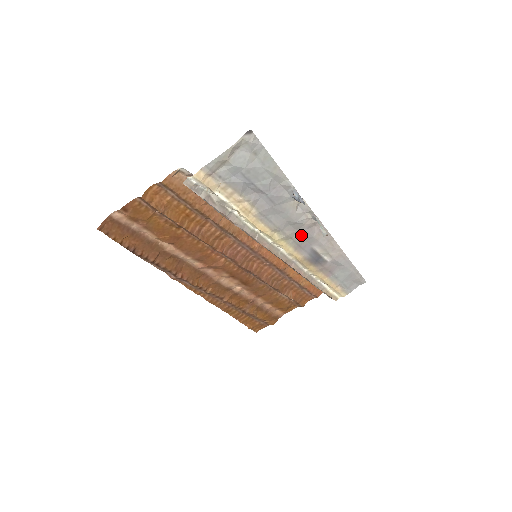
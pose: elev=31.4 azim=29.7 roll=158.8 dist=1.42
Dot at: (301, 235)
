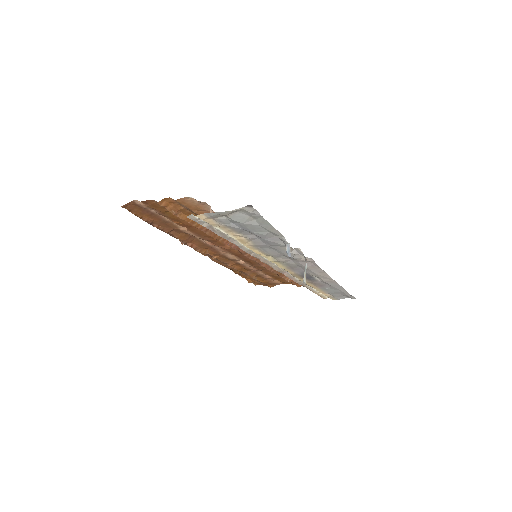
Dot at: (294, 263)
